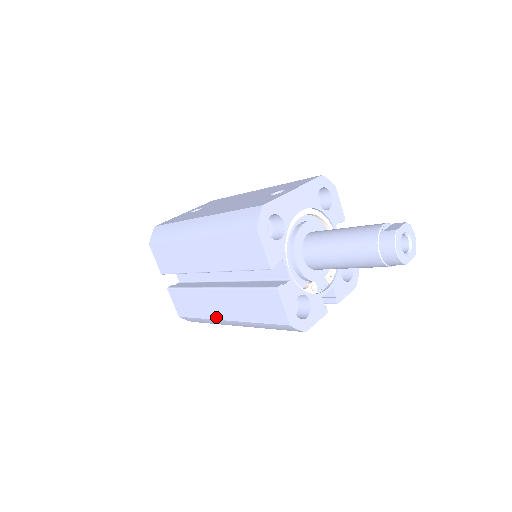
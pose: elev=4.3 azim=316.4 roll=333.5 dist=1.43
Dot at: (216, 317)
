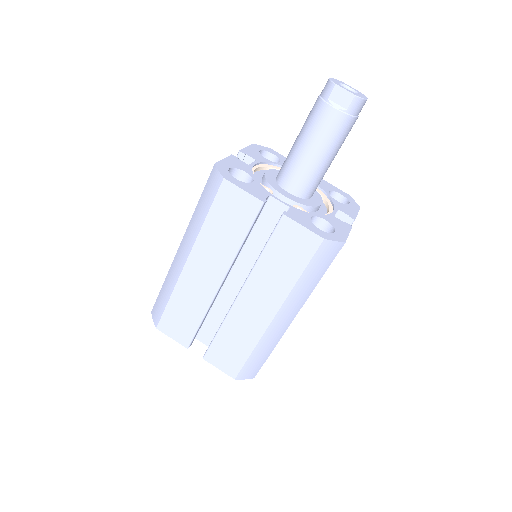
Dot at: occluded
